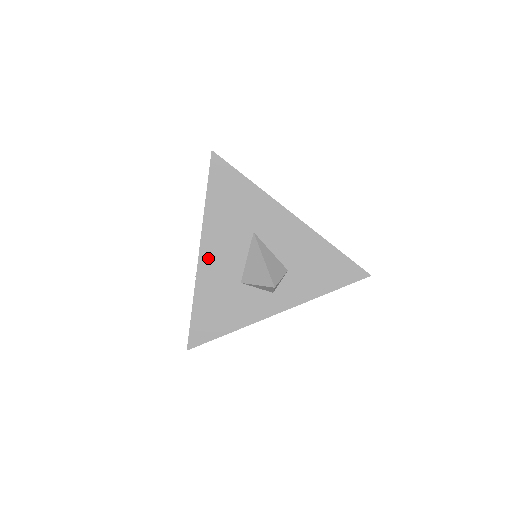
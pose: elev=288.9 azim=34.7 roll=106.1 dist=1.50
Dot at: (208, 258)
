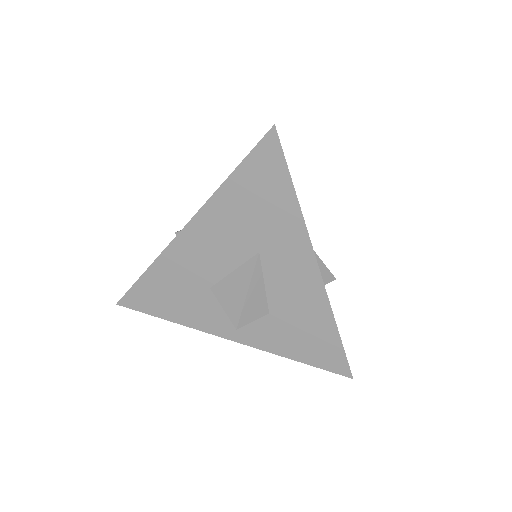
Dot at: (190, 240)
